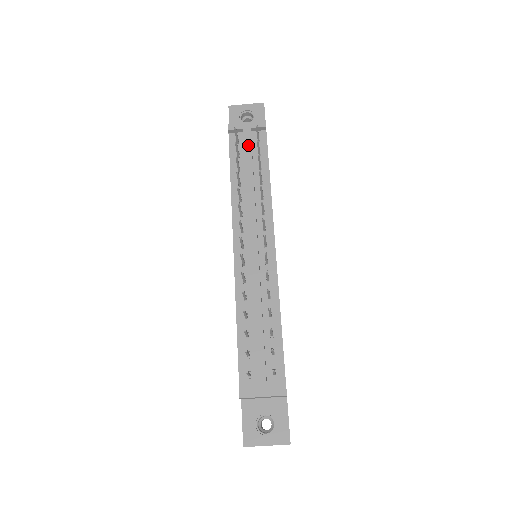
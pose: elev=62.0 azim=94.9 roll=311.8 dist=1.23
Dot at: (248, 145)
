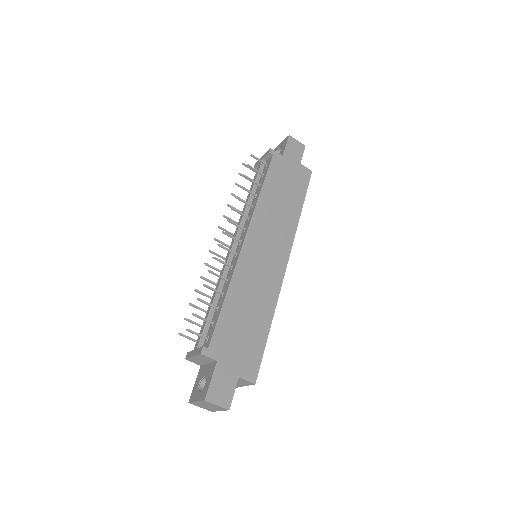
Dot at: occluded
